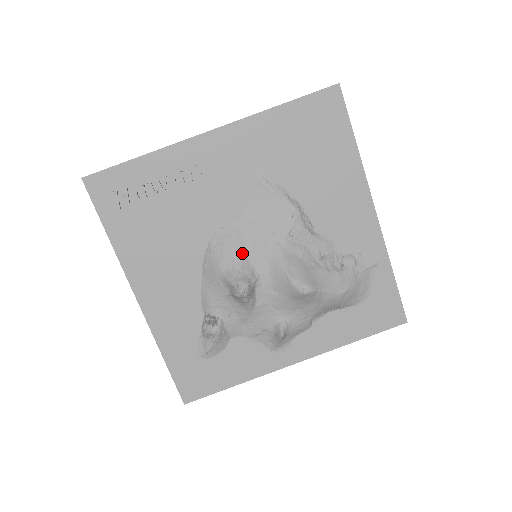
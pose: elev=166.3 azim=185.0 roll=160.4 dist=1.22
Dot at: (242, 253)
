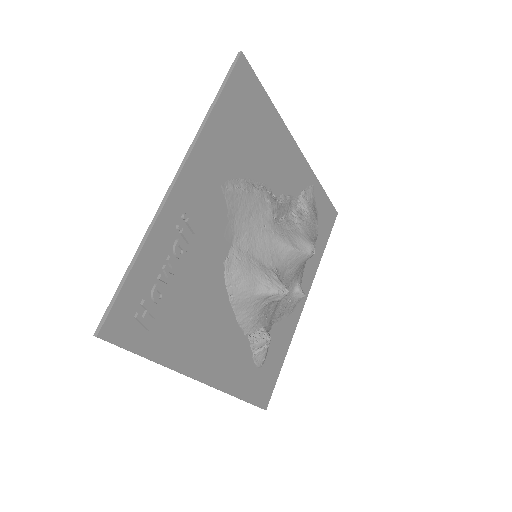
Dot at: (256, 264)
